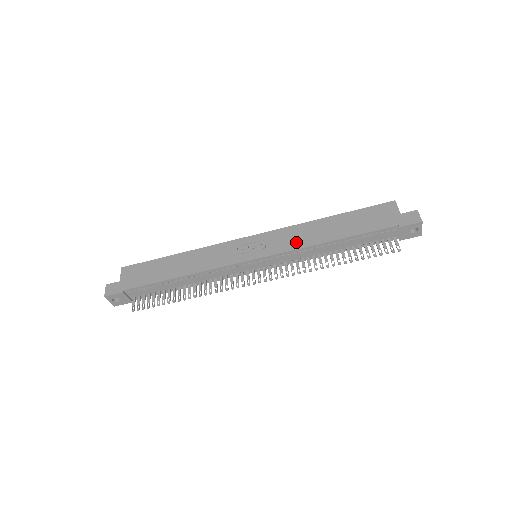
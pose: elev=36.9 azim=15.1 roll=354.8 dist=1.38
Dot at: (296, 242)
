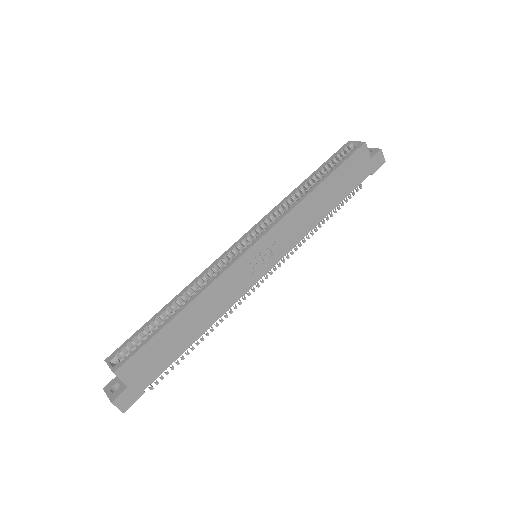
Dot at: (300, 231)
